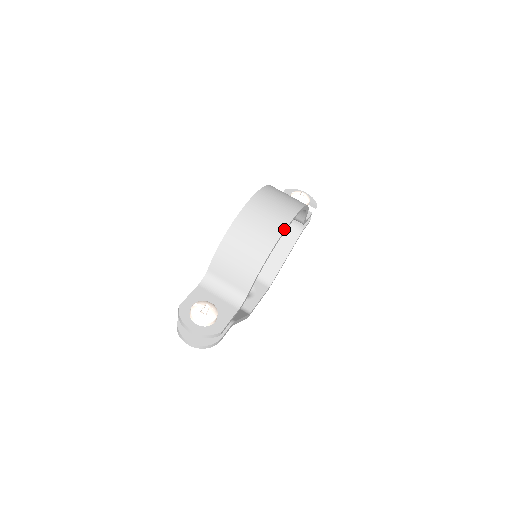
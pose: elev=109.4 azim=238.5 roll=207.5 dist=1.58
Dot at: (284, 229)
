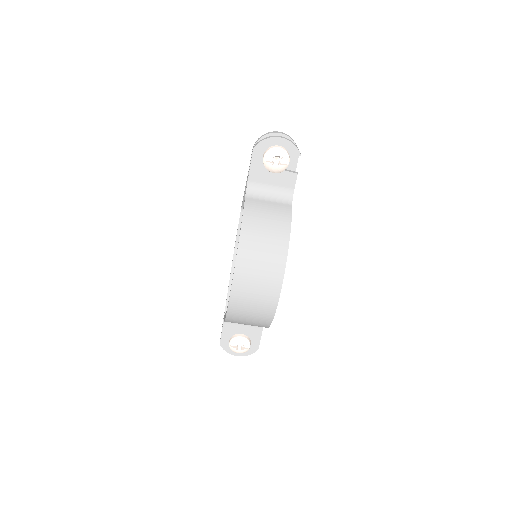
Dot at: (274, 313)
